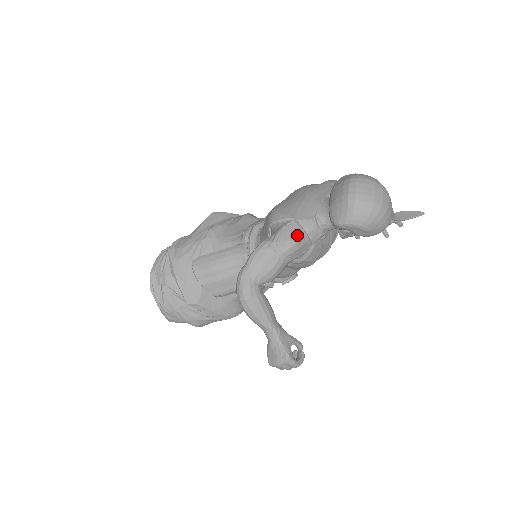
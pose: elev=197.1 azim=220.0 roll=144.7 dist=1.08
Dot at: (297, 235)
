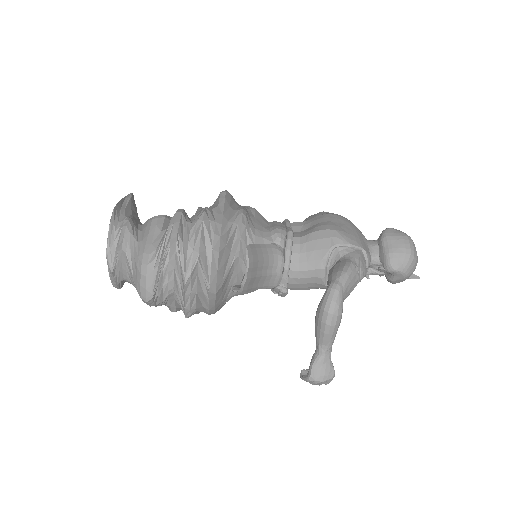
Dot at: (366, 266)
